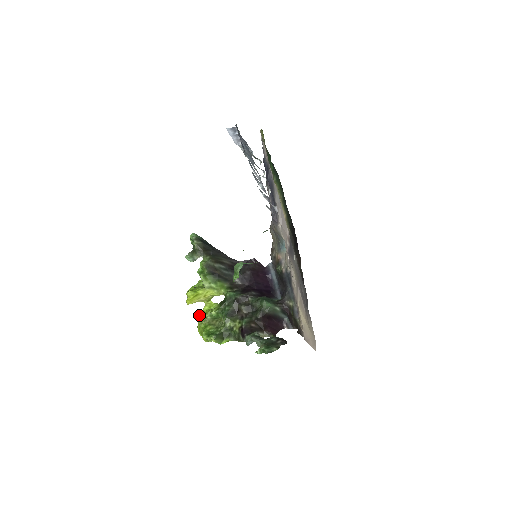
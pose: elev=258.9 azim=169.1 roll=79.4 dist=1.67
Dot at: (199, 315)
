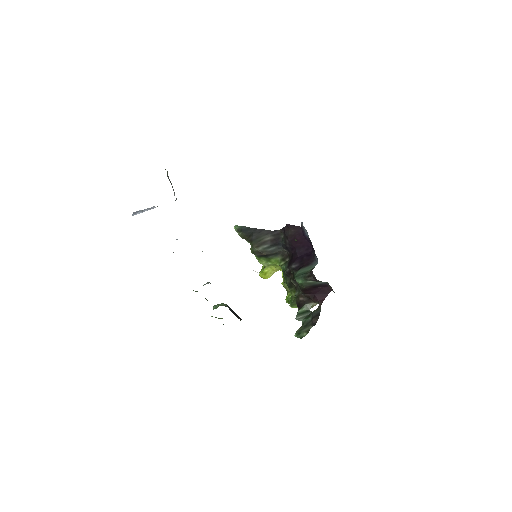
Dot at: (282, 282)
